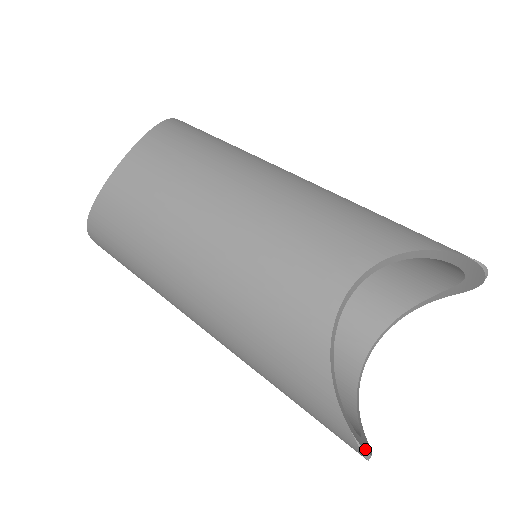
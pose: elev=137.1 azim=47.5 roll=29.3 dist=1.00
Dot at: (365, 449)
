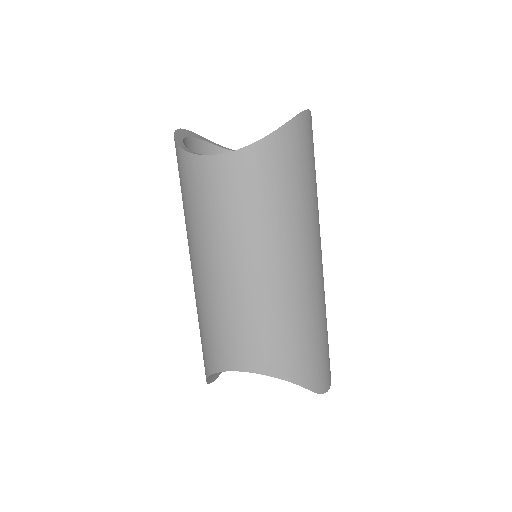
Dot at: (213, 381)
